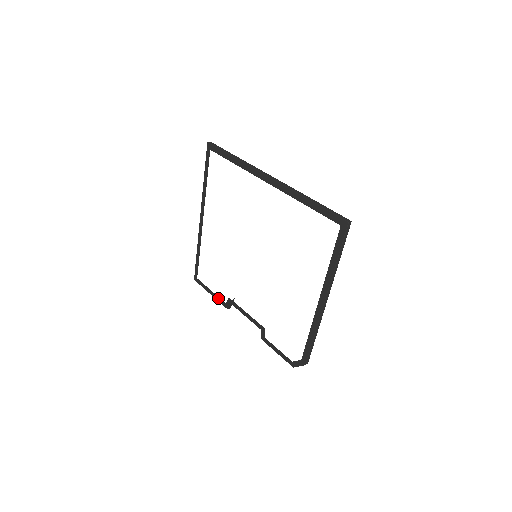
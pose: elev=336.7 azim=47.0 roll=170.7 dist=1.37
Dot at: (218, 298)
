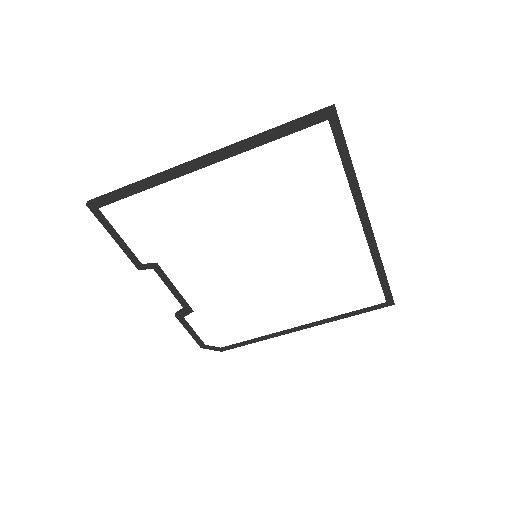
Dot at: (130, 252)
